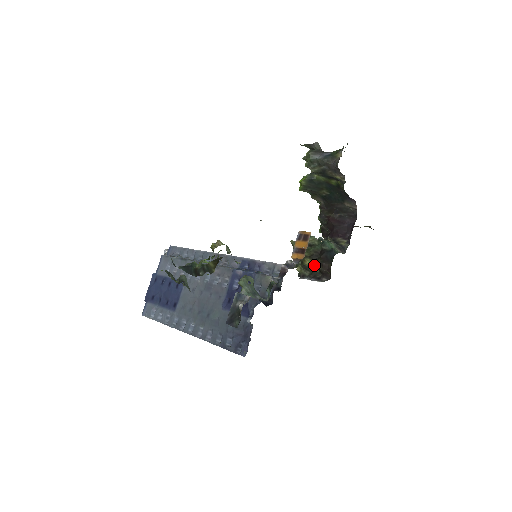
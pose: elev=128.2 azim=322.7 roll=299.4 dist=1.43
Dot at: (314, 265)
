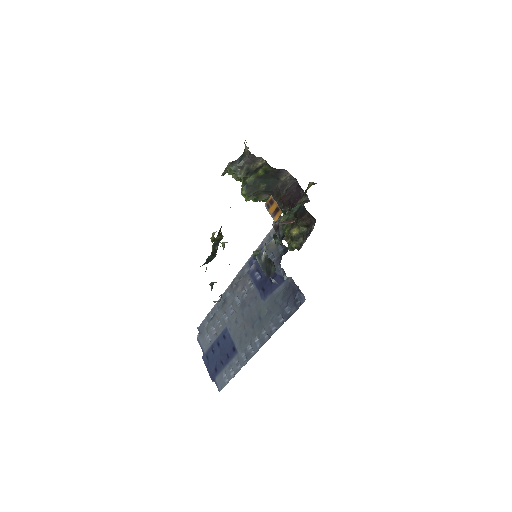
Dot at: (299, 228)
